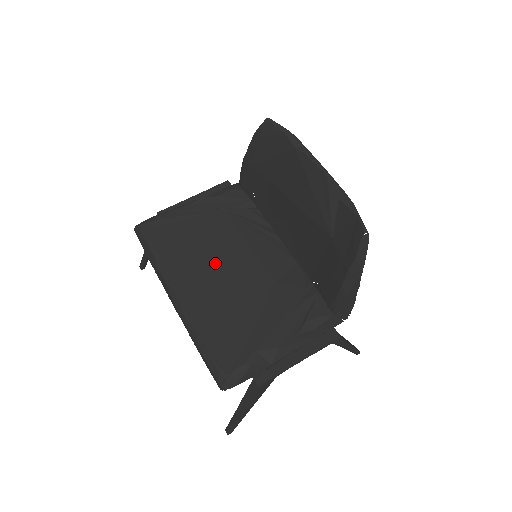
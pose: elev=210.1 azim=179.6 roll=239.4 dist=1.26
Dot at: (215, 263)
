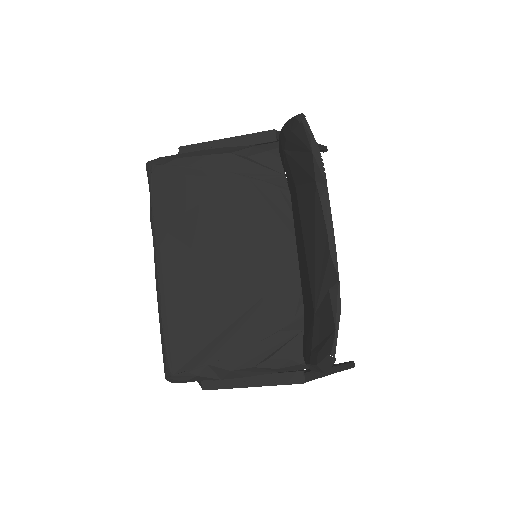
Dot at: (210, 246)
